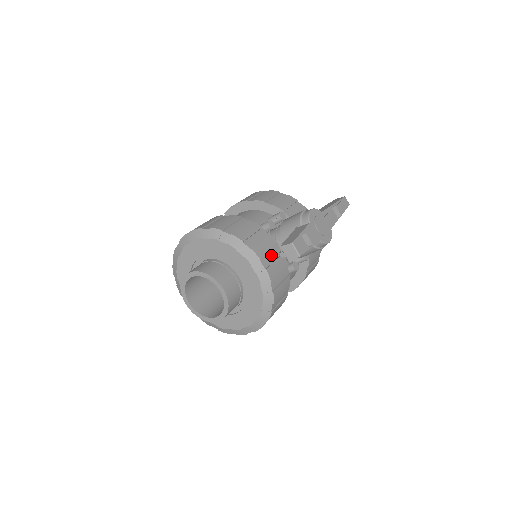
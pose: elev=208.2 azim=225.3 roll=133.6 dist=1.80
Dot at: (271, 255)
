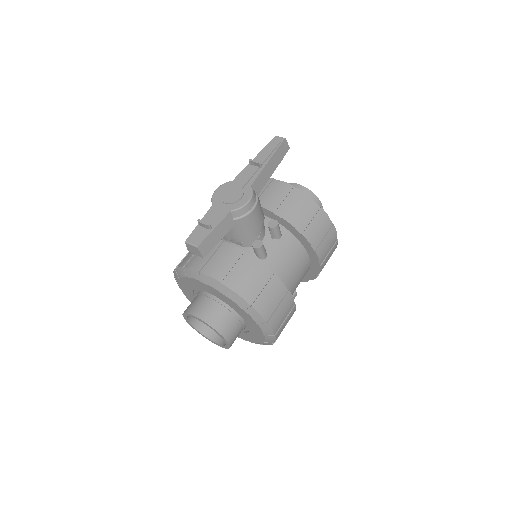
Dot at: (215, 257)
